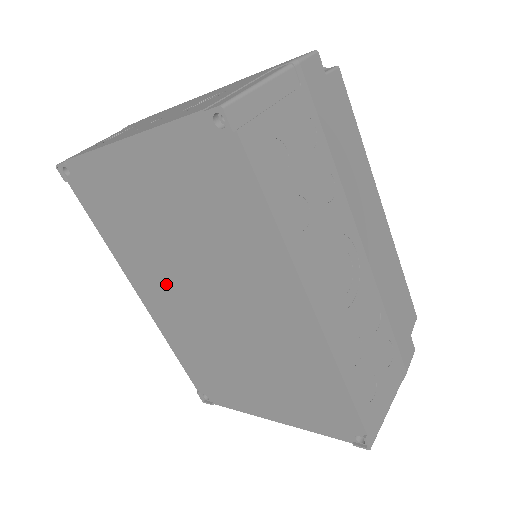
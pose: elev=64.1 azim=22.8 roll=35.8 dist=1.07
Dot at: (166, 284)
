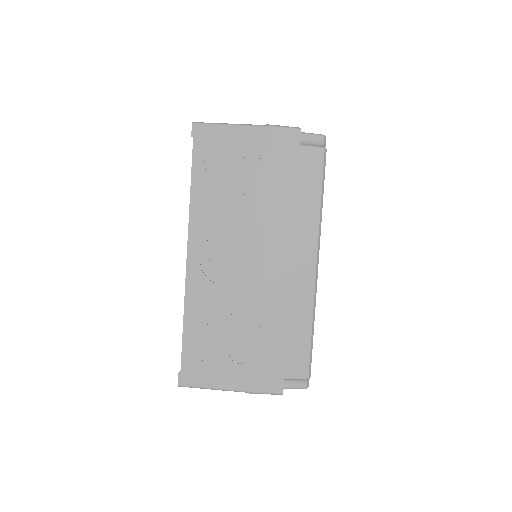
Dot at: occluded
